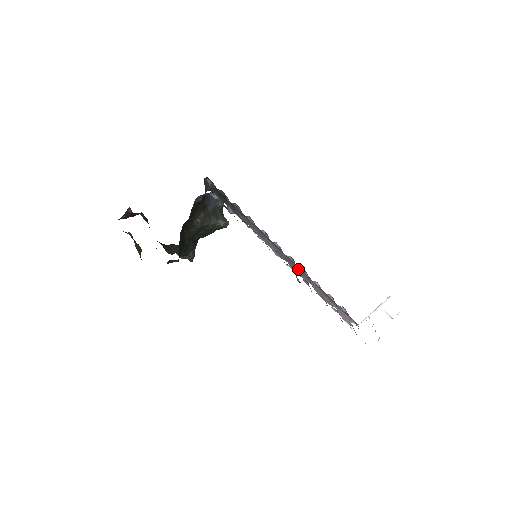
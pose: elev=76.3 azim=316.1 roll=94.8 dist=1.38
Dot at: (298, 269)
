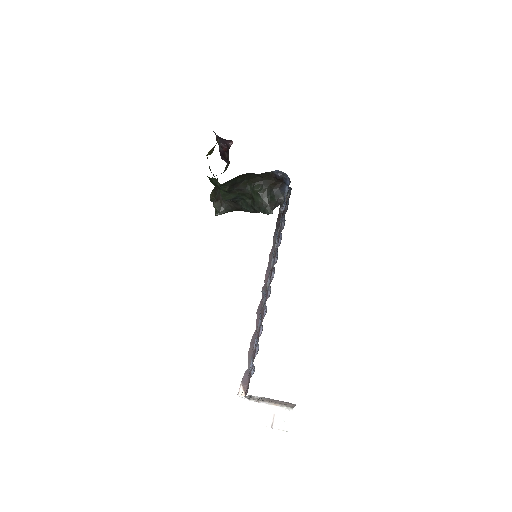
Dot at: (264, 305)
